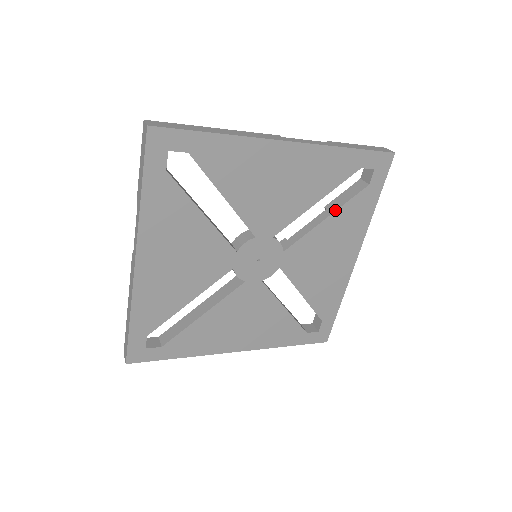
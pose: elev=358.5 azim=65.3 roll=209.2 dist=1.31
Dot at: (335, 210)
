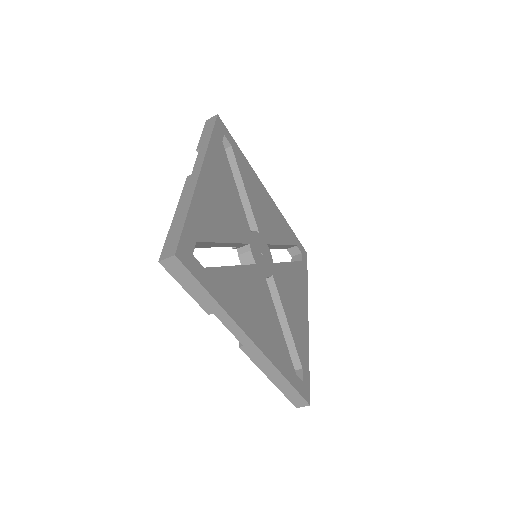
Dot at: (291, 262)
